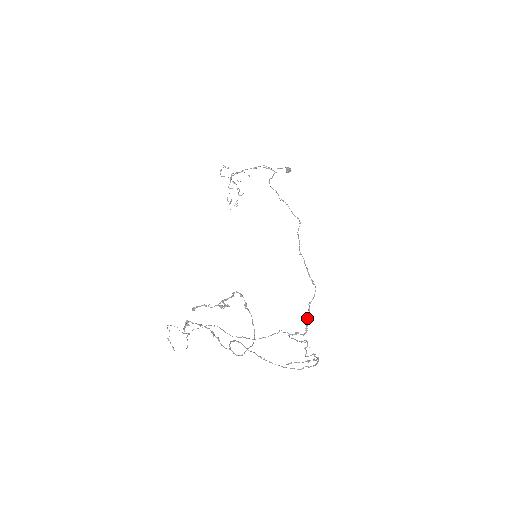
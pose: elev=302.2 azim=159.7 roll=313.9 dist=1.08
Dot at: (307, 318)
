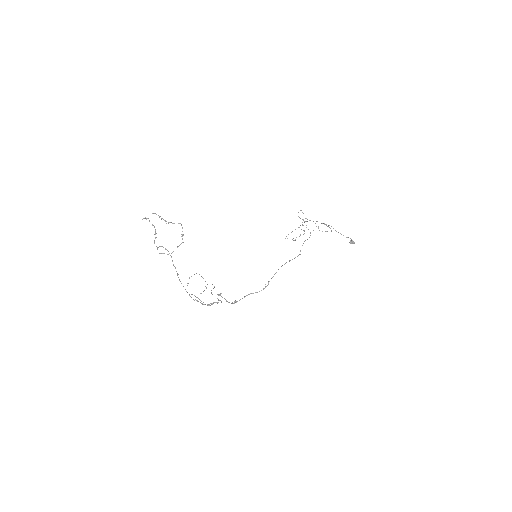
Dot at: occluded
